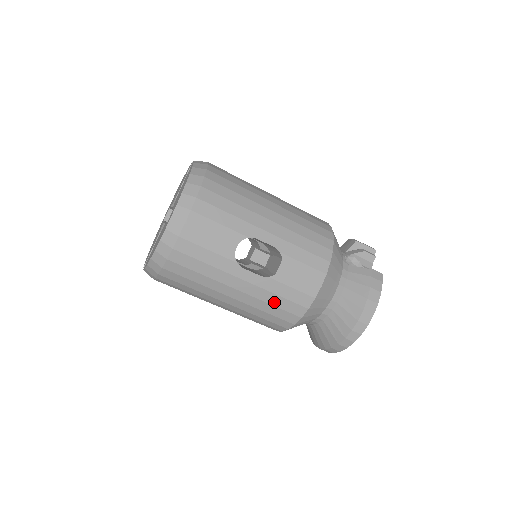
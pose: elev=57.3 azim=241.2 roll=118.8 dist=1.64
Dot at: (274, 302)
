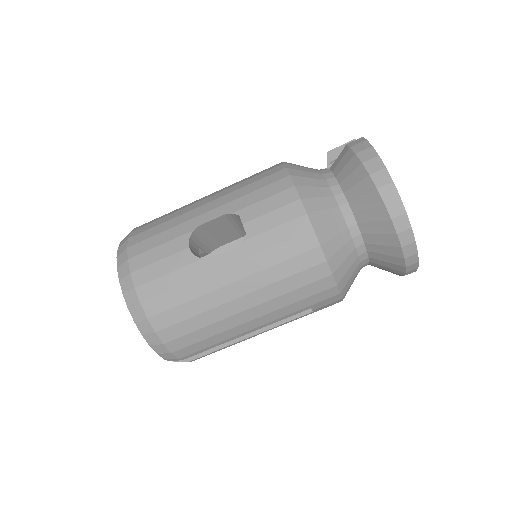
Dot at: (276, 259)
